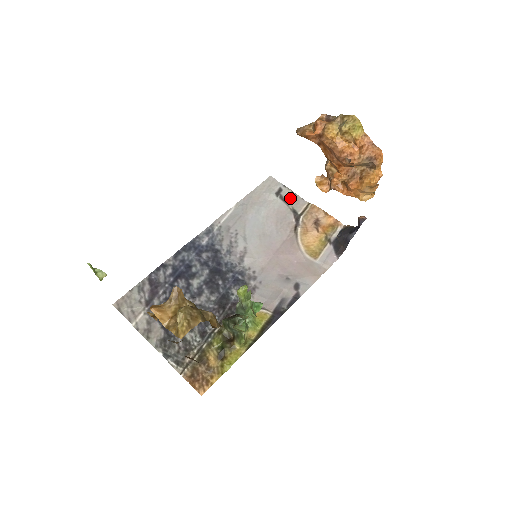
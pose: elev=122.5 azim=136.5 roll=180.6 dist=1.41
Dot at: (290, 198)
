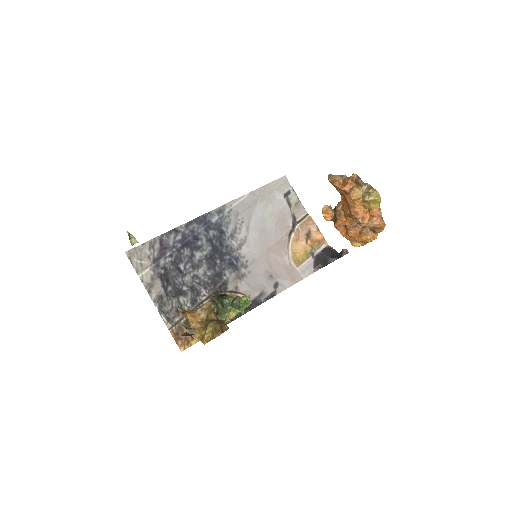
Dot at: (294, 203)
